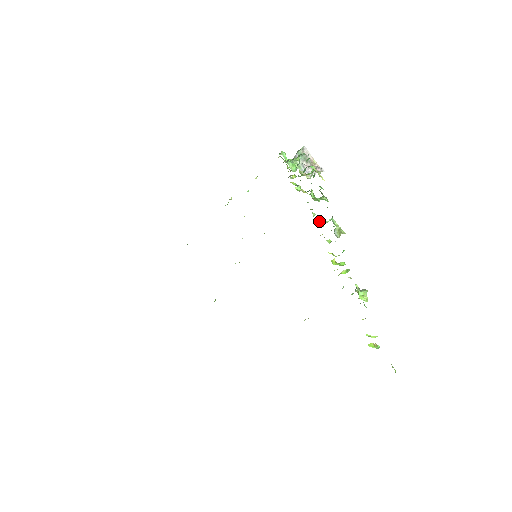
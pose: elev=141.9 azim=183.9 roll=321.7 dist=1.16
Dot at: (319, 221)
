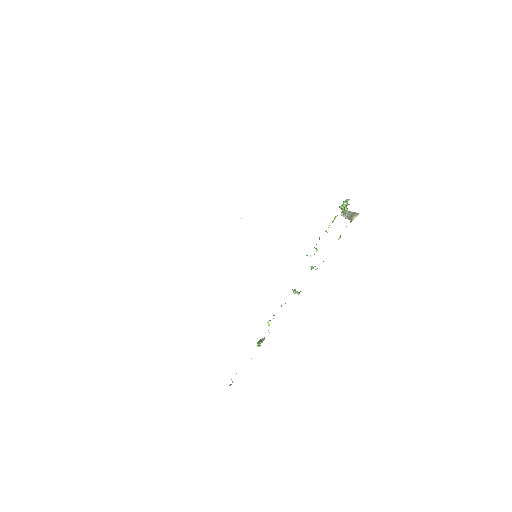
Dot at: (293, 290)
